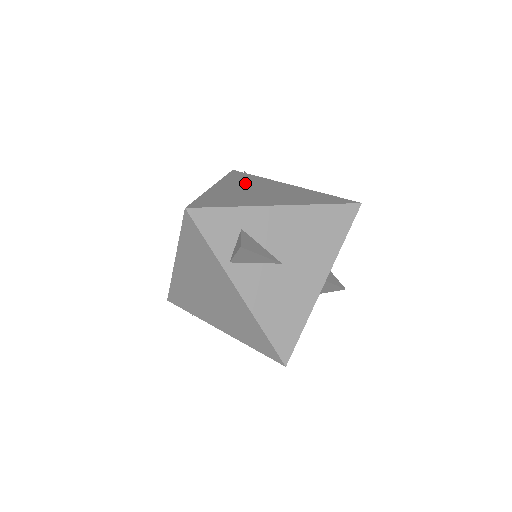
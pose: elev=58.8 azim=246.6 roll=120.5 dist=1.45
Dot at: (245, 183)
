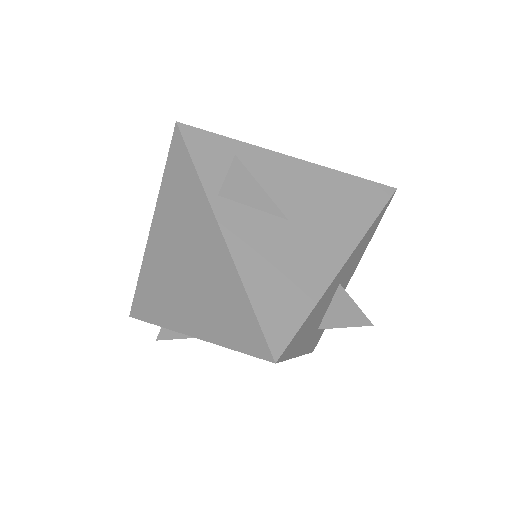
Dot at: occluded
